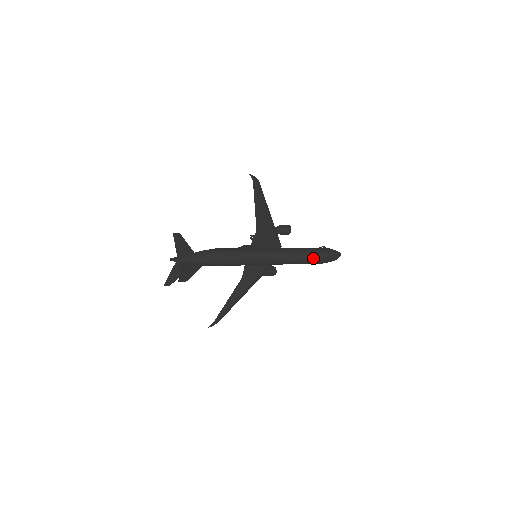
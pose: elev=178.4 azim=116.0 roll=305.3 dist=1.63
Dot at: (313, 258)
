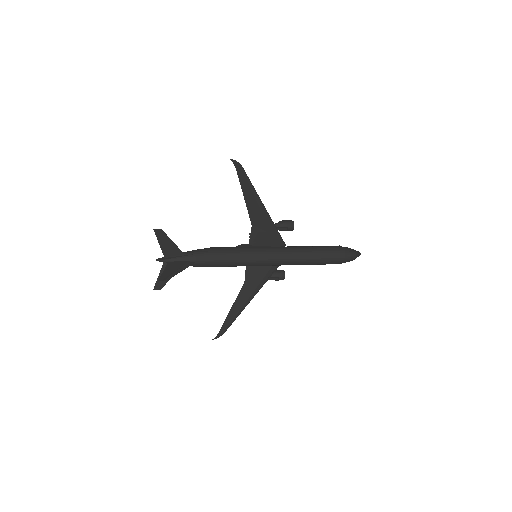
Dot at: (324, 257)
